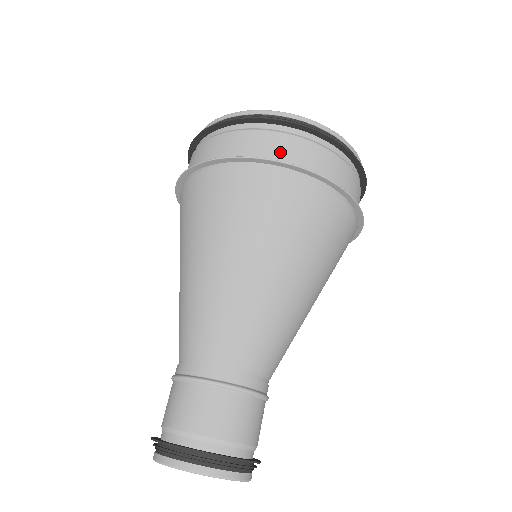
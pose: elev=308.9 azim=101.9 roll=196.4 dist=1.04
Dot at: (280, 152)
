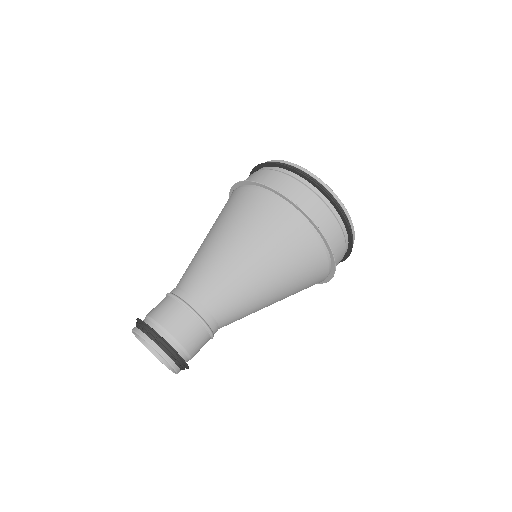
Dot at: (304, 202)
